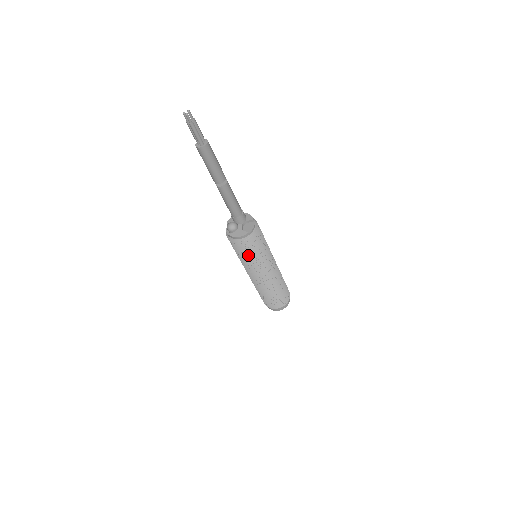
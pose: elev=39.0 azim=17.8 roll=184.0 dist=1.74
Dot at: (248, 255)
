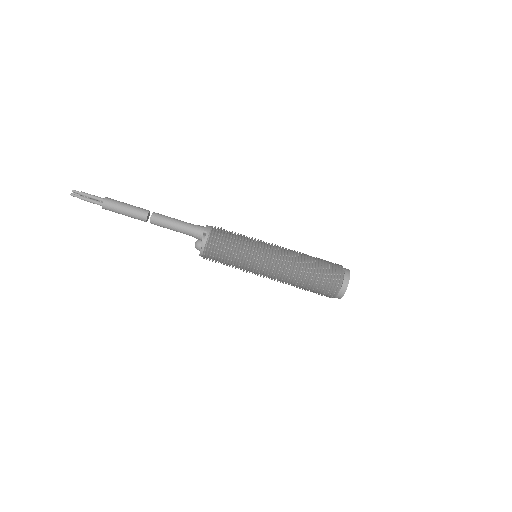
Dot at: (226, 265)
